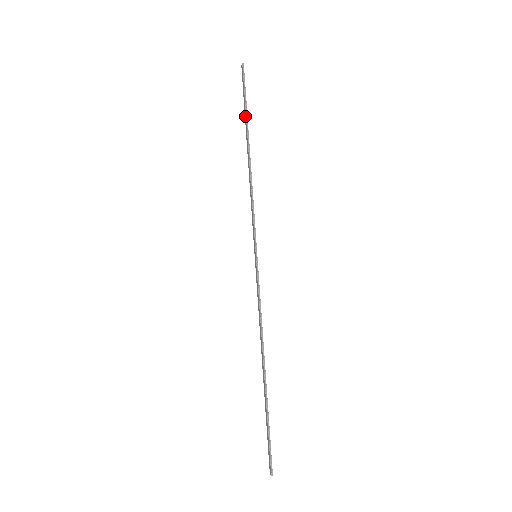
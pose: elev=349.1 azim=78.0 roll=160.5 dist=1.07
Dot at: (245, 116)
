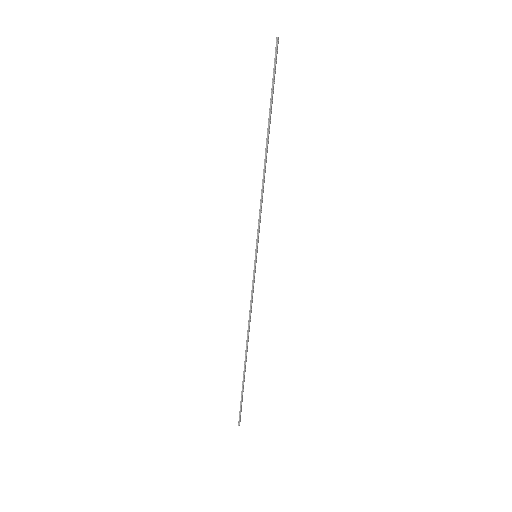
Dot at: (270, 106)
